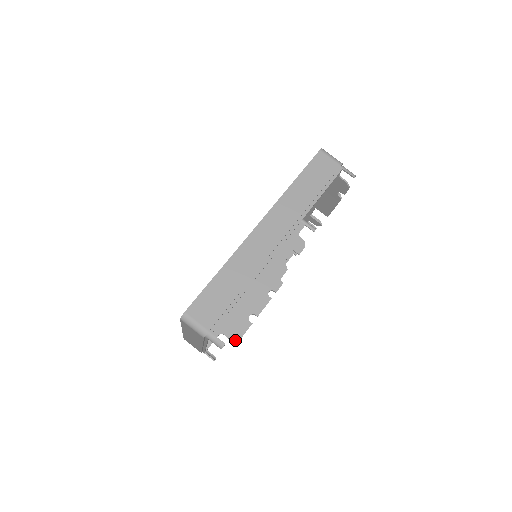
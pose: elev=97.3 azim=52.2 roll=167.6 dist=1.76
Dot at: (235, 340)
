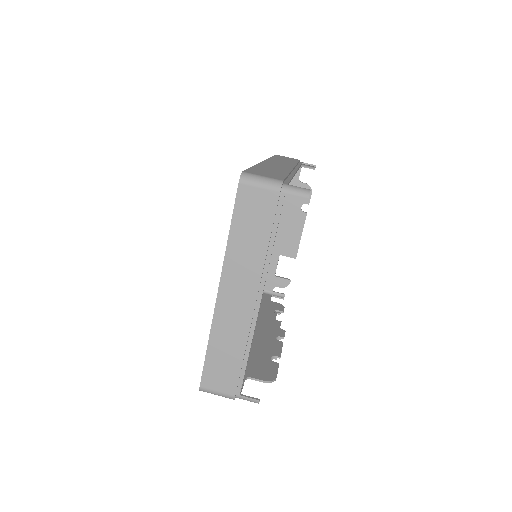
Dot at: (270, 380)
